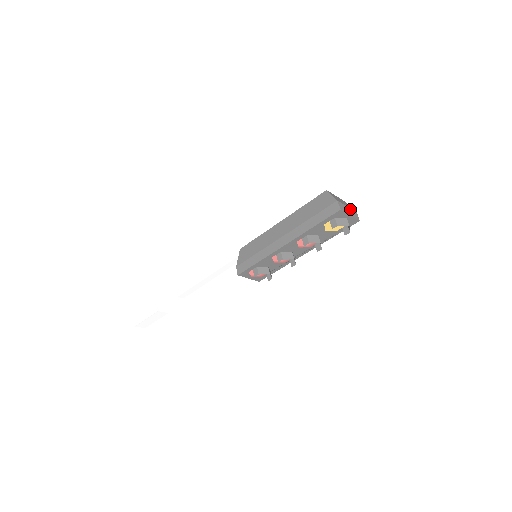
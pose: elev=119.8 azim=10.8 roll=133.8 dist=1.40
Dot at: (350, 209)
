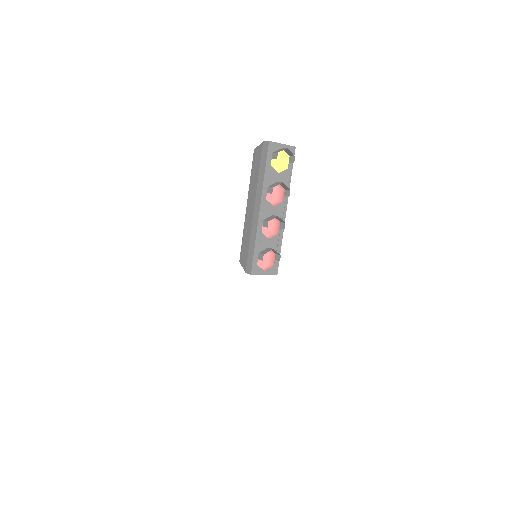
Dot at: occluded
